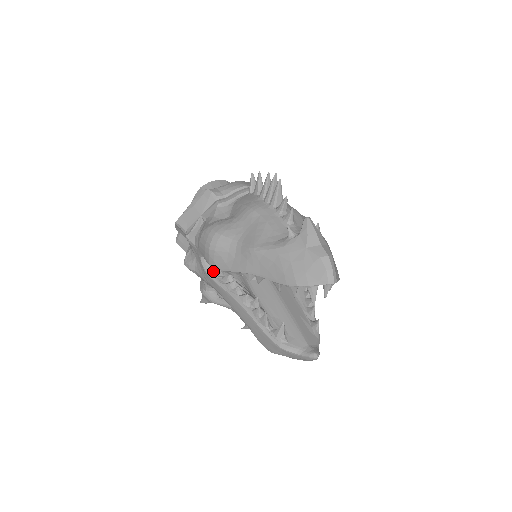
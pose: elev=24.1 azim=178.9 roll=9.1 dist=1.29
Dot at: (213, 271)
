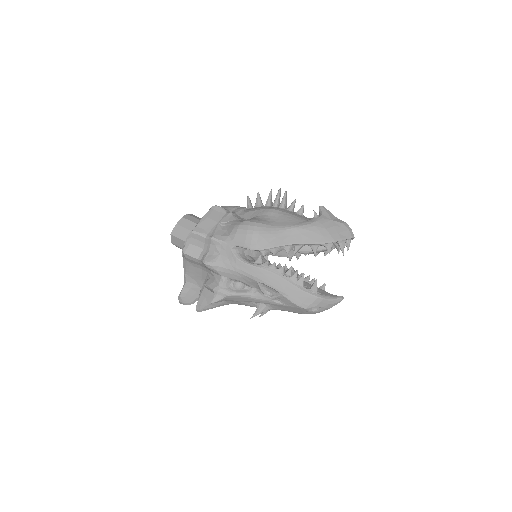
Dot at: (245, 259)
